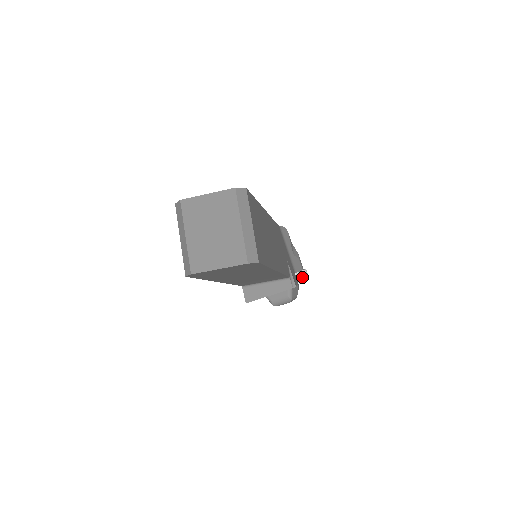
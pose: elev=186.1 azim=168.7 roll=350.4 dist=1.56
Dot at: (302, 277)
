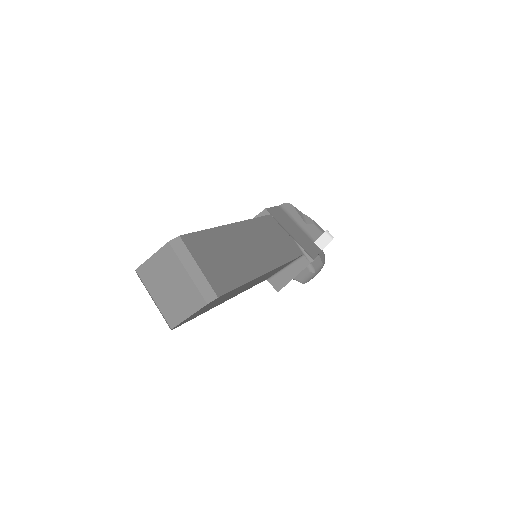
Dot at: (324, 241)
